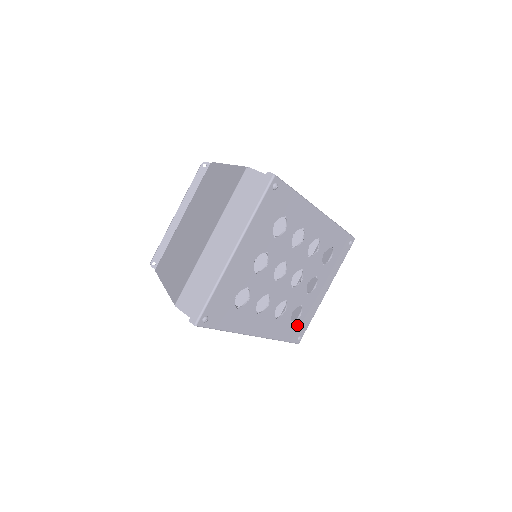
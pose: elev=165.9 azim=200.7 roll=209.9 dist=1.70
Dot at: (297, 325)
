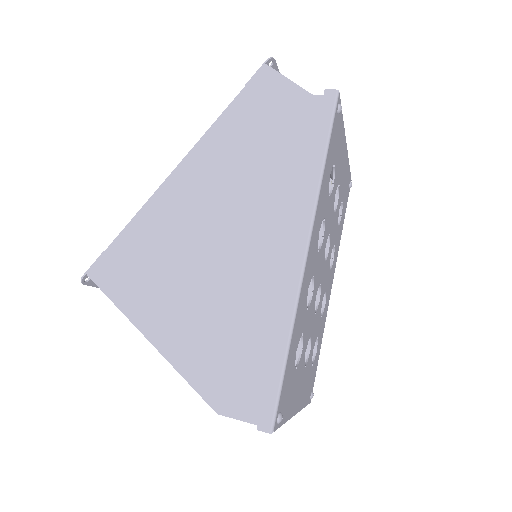
Dot at: (344, 201)
